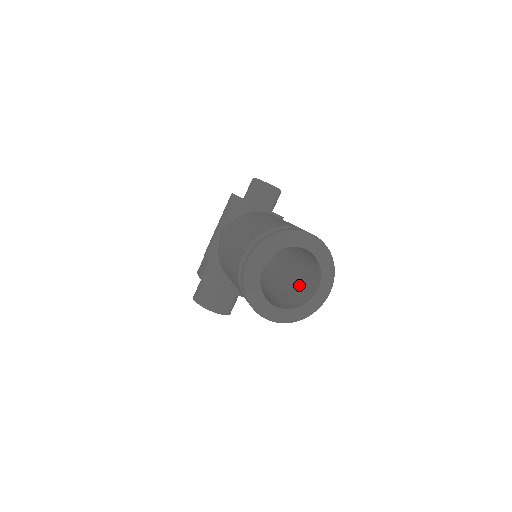
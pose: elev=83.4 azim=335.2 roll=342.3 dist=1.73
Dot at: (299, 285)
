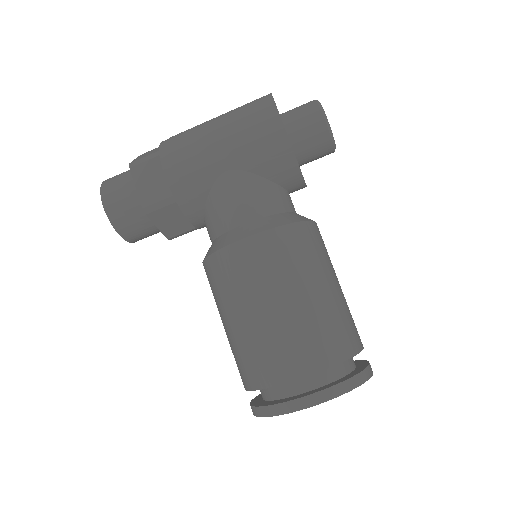
Dot at: occluded
